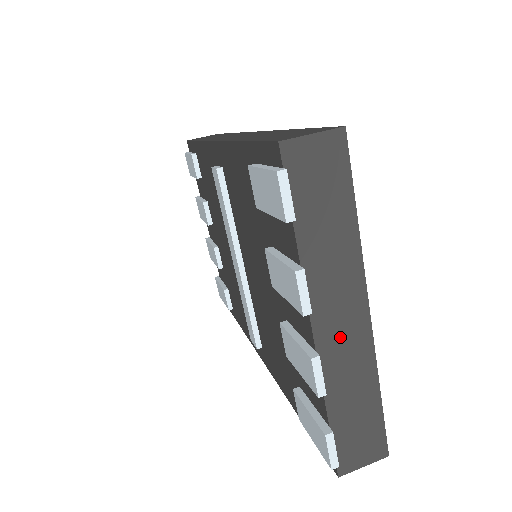
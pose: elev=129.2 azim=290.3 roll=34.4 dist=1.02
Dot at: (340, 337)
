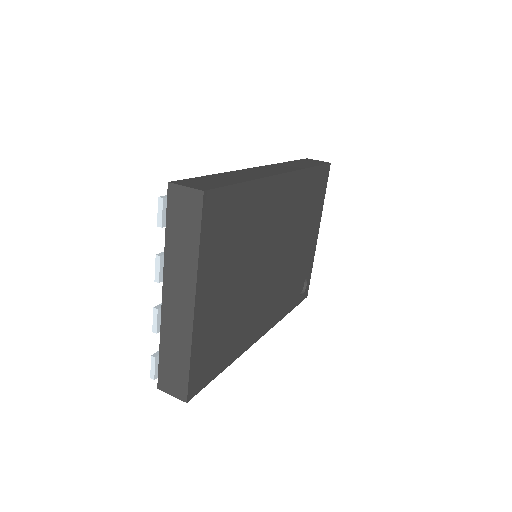
Dot at: (175, 309)
